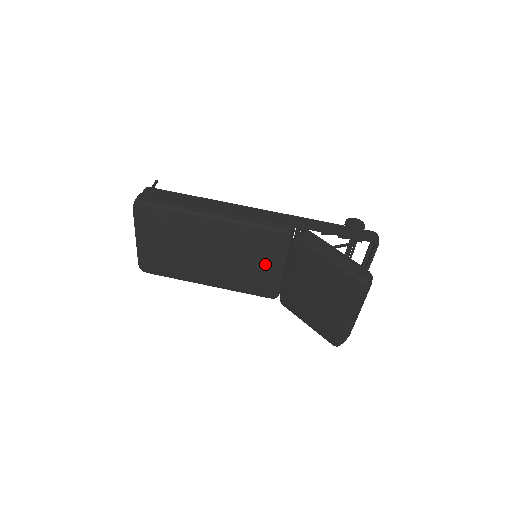
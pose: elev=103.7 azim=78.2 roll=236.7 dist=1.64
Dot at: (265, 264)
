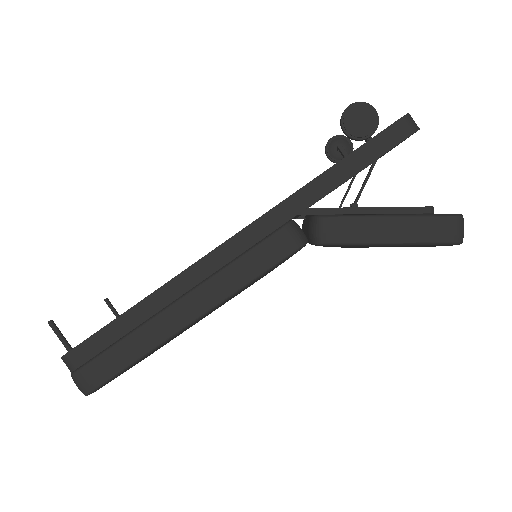
Dot at: occluded
